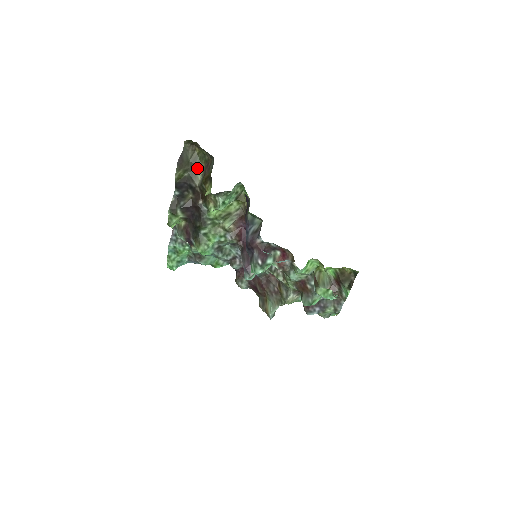
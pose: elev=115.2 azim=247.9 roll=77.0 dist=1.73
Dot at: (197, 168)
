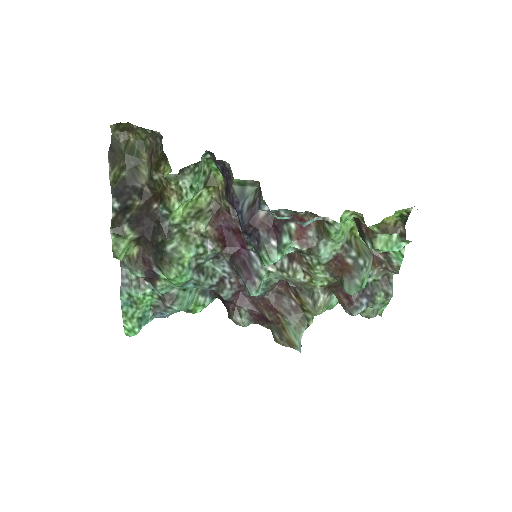
Dot at: (137, 161)
